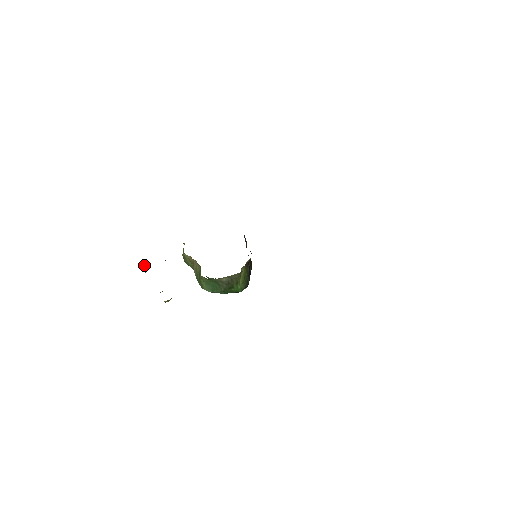
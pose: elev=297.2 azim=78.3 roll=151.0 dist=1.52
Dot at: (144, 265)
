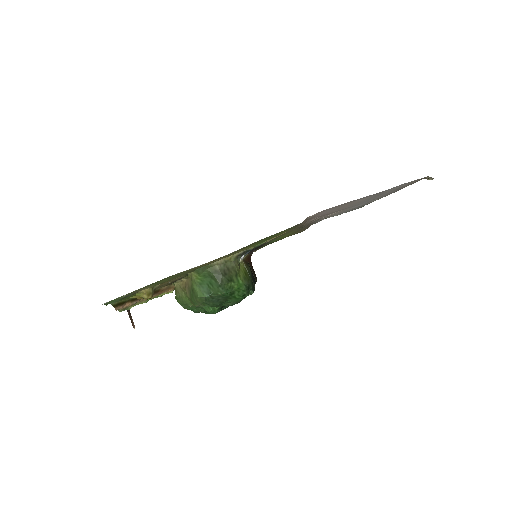
Dot at: (131, 318)
